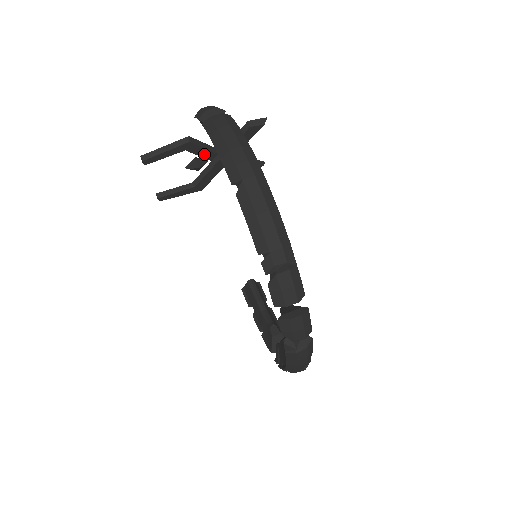
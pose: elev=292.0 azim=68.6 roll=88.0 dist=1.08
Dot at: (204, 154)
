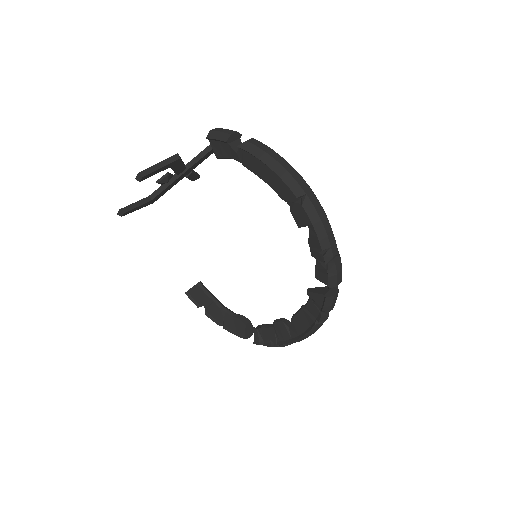
Dot at: (179, 169)
